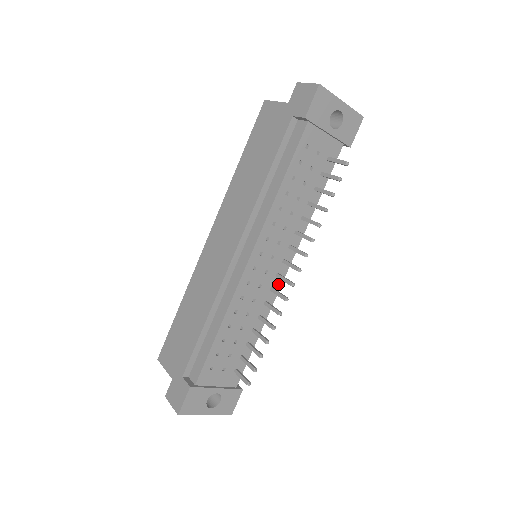
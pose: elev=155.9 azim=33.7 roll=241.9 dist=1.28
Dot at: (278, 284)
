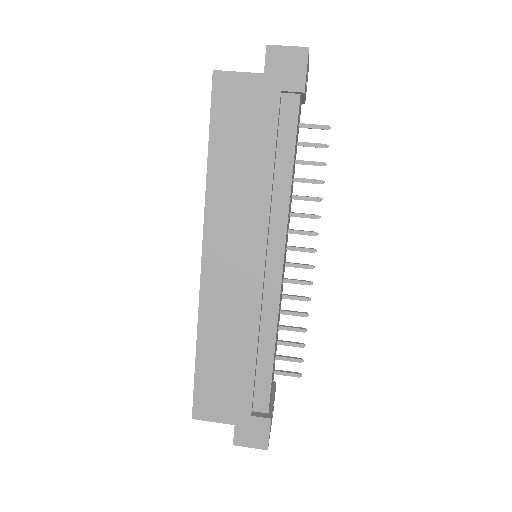
Dot at: occluded
